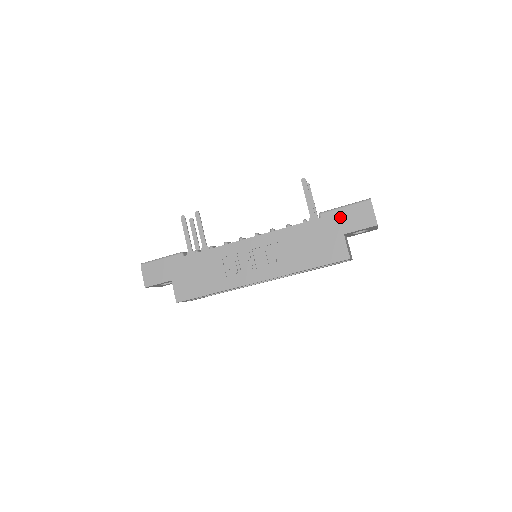
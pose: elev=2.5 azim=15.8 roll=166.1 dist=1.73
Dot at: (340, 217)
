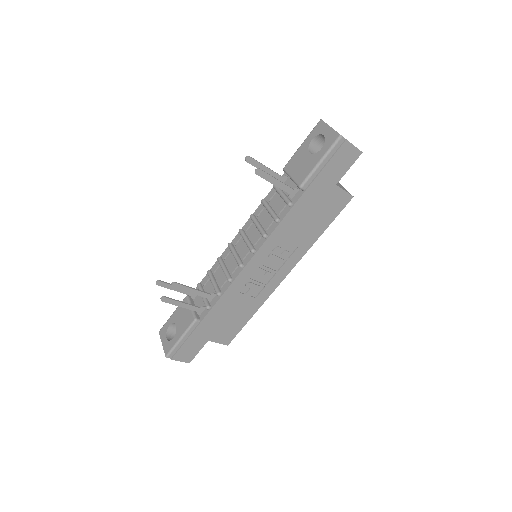
Dot at: (323, 175)
